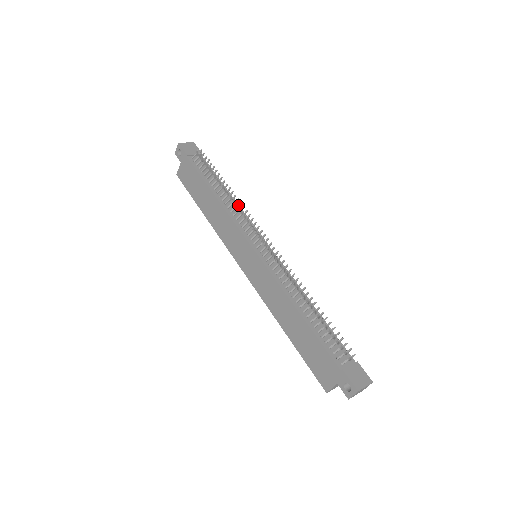
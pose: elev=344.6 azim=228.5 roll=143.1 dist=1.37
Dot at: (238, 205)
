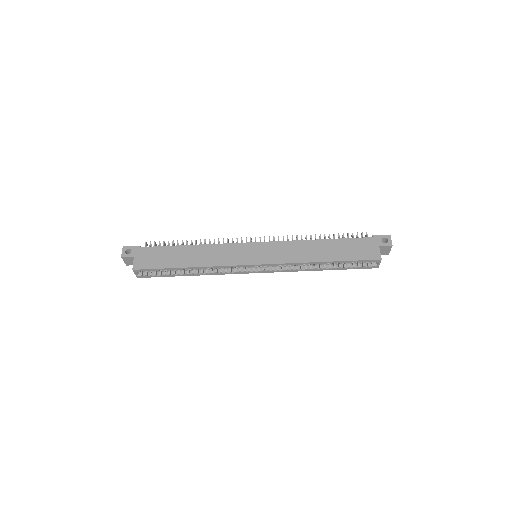
Dot at: (214, 243)
